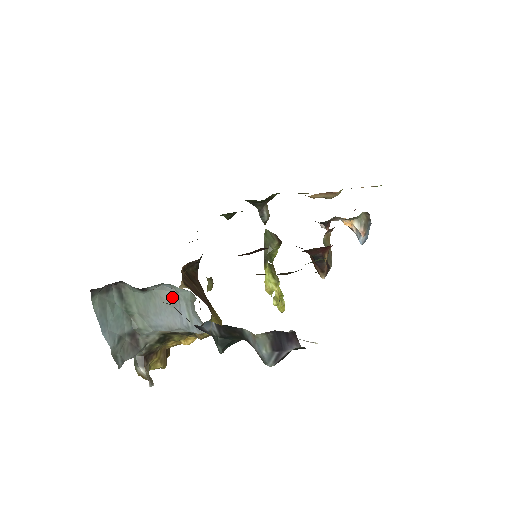
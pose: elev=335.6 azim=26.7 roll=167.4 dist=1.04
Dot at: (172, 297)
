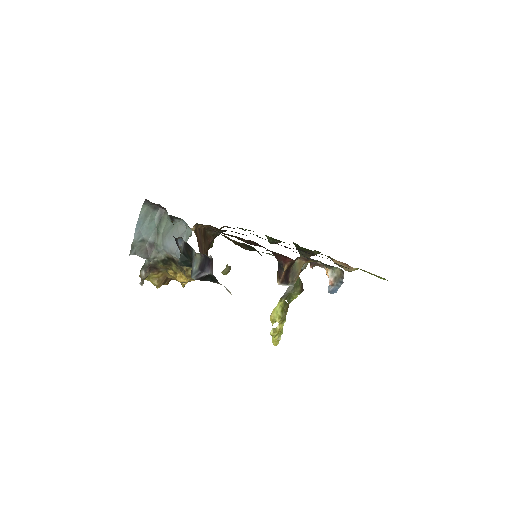
Dot at: (183, 231)
